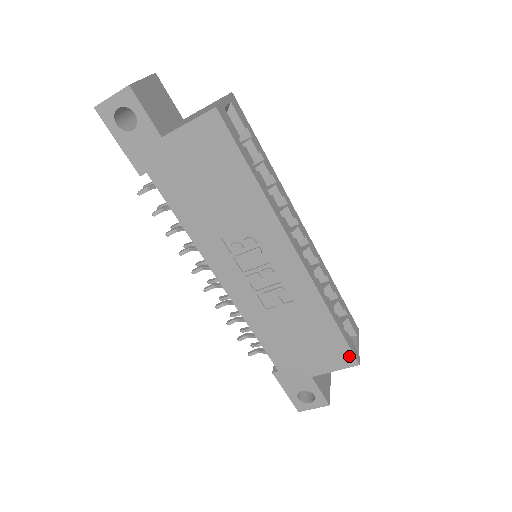
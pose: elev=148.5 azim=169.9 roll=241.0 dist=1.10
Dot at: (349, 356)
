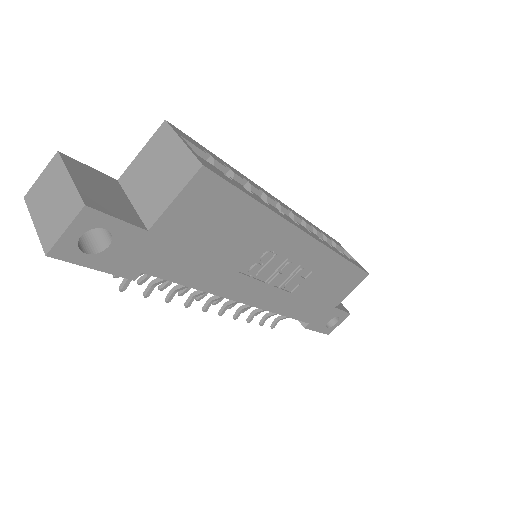
Dot at: (361, 275)
